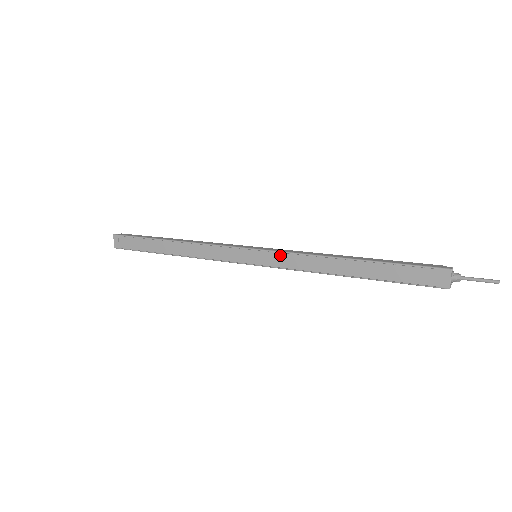
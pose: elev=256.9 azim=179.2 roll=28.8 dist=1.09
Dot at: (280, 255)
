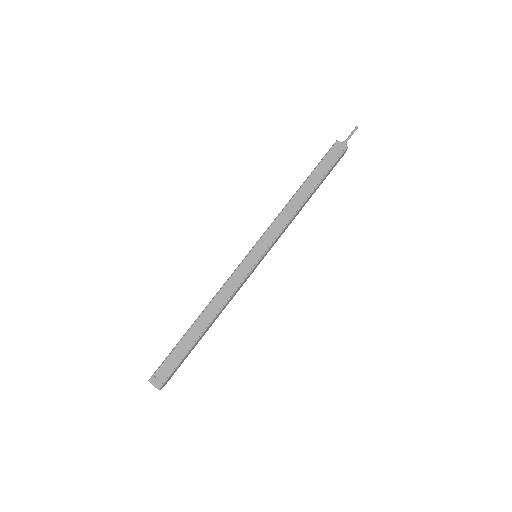
Dot at: (267, 233)
